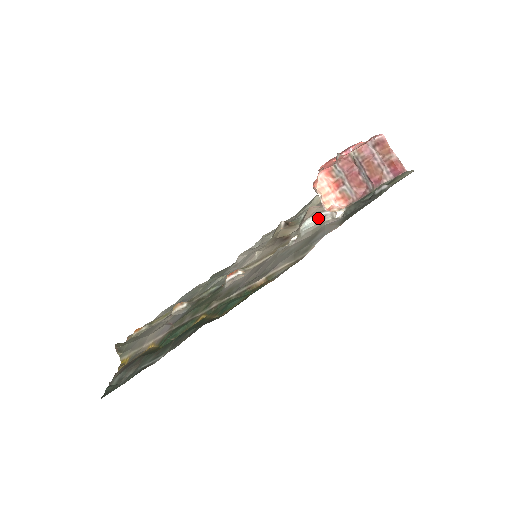
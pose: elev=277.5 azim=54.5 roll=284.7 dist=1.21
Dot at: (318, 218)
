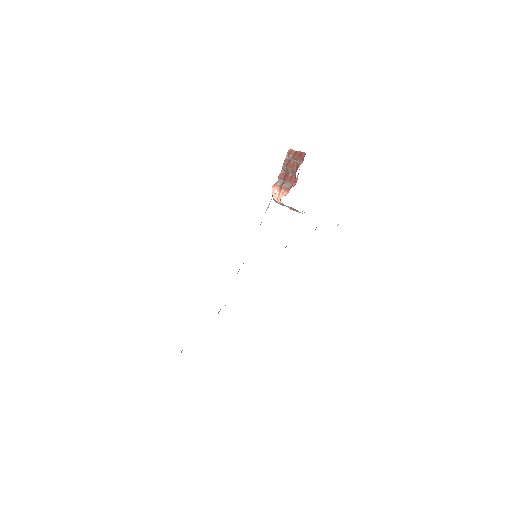
Dot at: occluded
